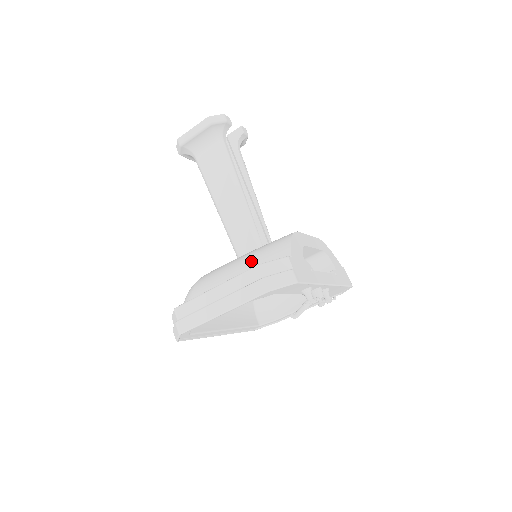
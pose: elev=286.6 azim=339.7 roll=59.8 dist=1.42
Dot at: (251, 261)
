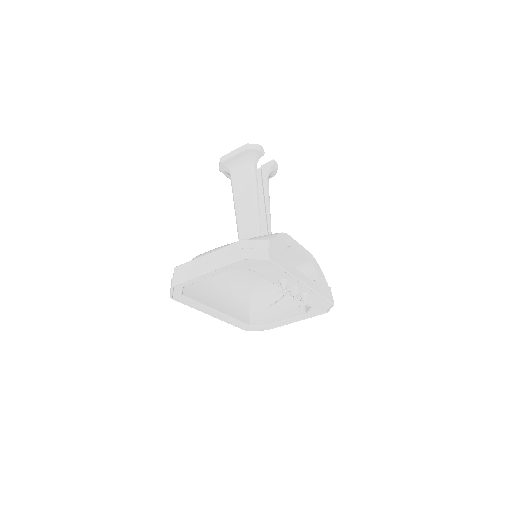
Dot at: occluded
